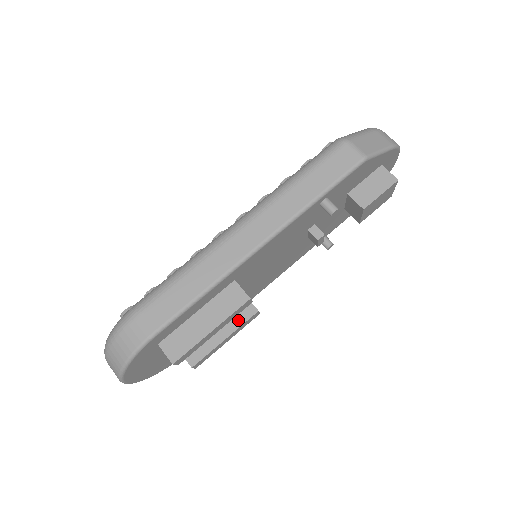
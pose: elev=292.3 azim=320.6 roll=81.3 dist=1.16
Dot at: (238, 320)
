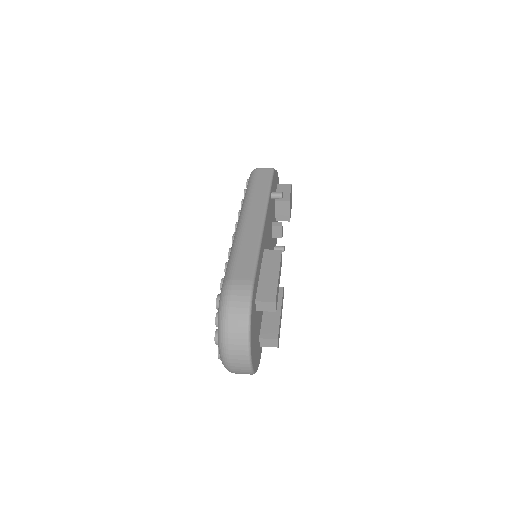
Dot at: occluded
